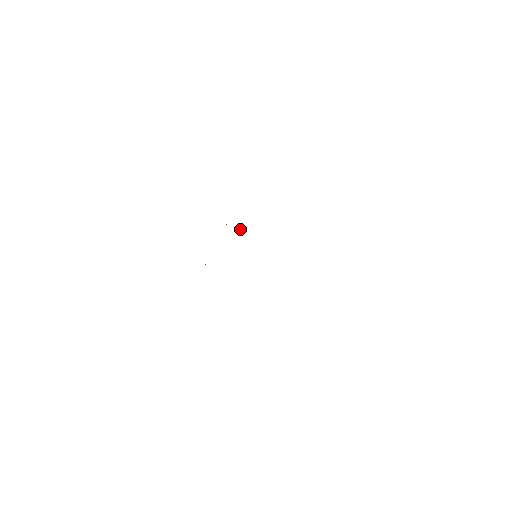
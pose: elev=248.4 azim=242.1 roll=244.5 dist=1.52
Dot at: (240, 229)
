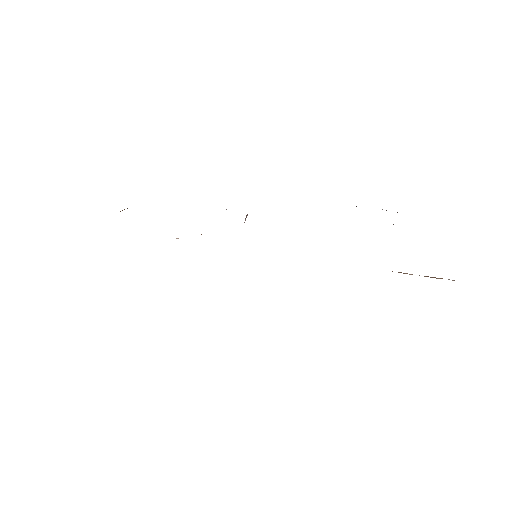
Dot at: (245, 220)
